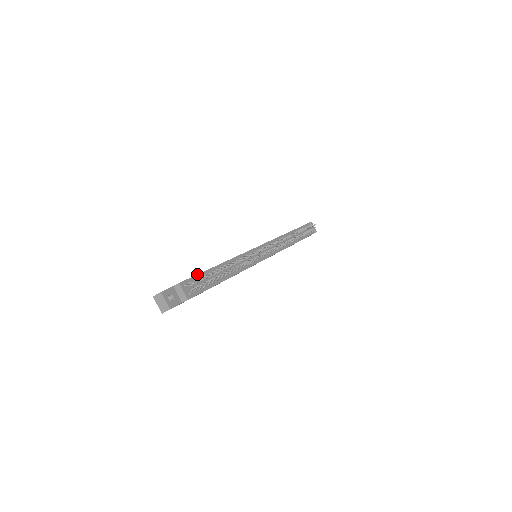
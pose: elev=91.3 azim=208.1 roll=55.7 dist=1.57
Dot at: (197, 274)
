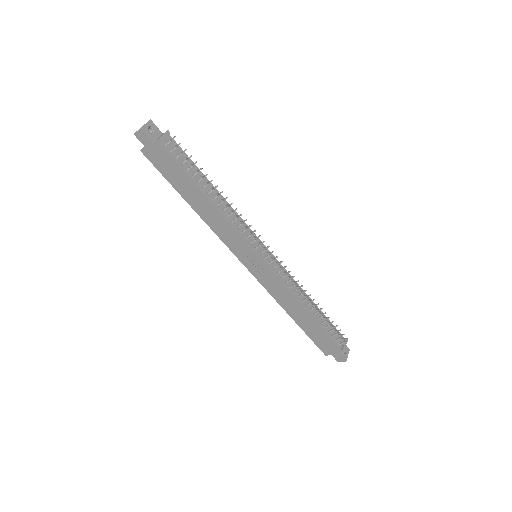
Dot at: occluded
